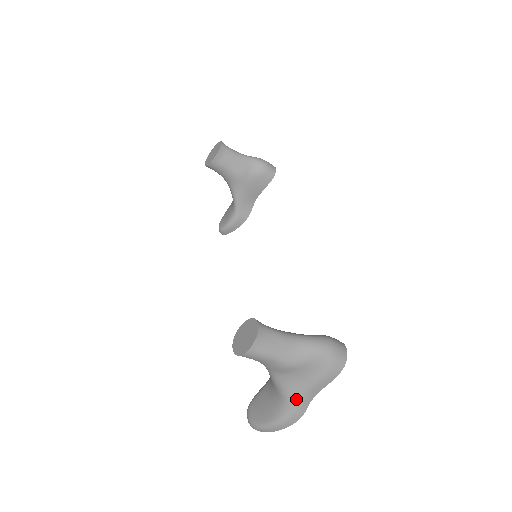
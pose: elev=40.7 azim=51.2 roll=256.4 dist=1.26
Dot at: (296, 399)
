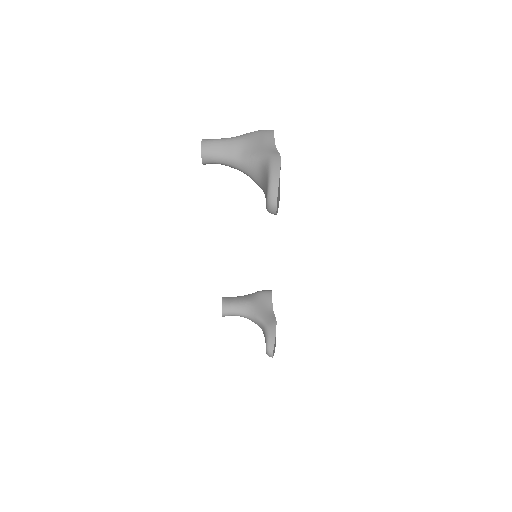
Dot at: (264, 151)
